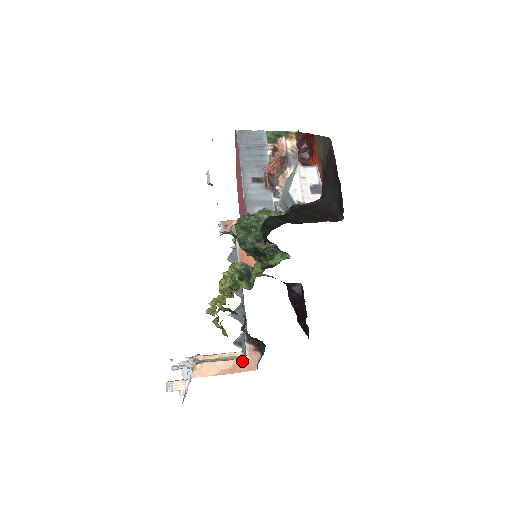
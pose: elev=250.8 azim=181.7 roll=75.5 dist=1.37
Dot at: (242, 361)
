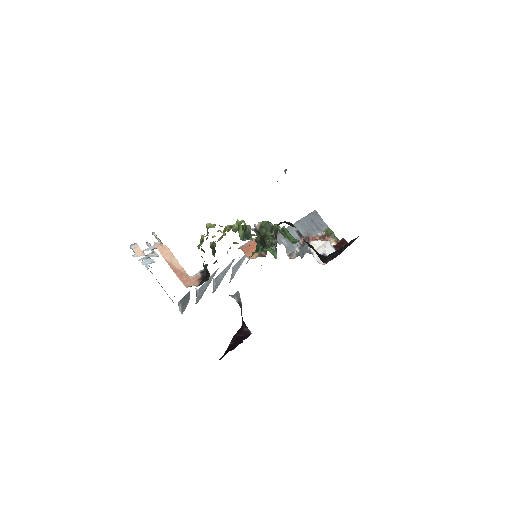
Dot at: (186, 275)
